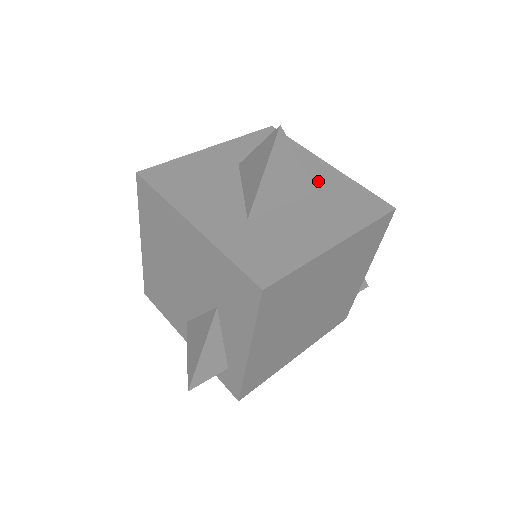
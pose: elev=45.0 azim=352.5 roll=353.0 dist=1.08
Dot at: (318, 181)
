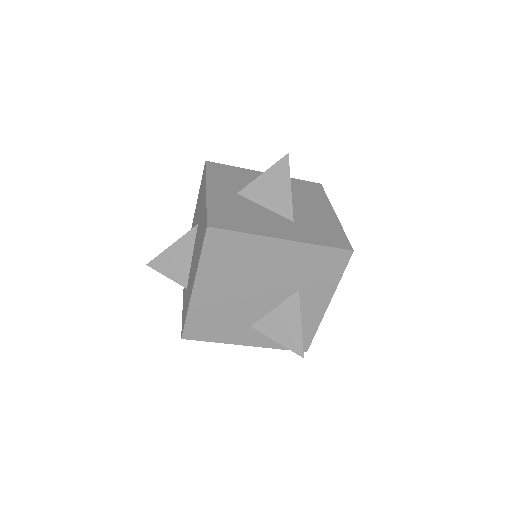
Dot at: occluded
